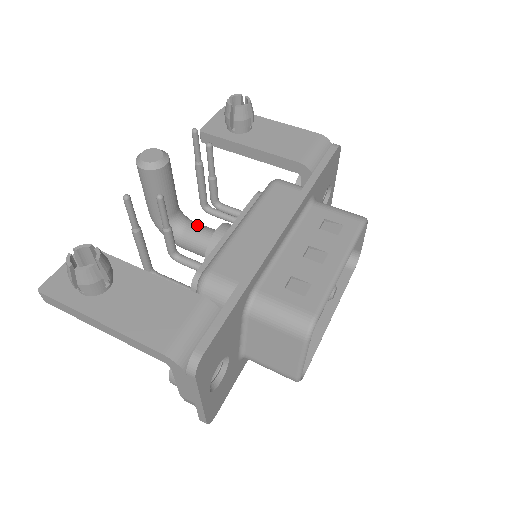
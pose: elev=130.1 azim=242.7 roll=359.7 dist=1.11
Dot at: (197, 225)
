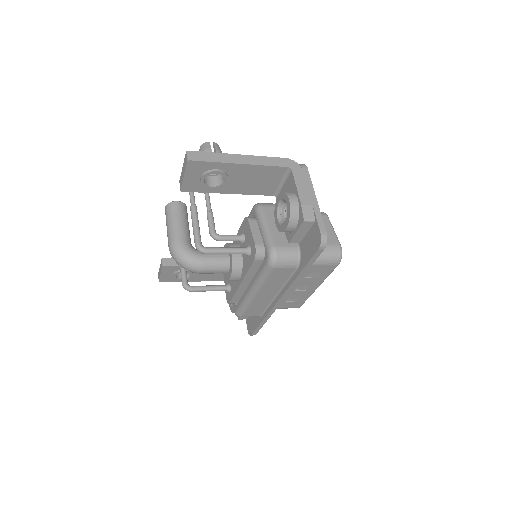
Dot at: occluded
